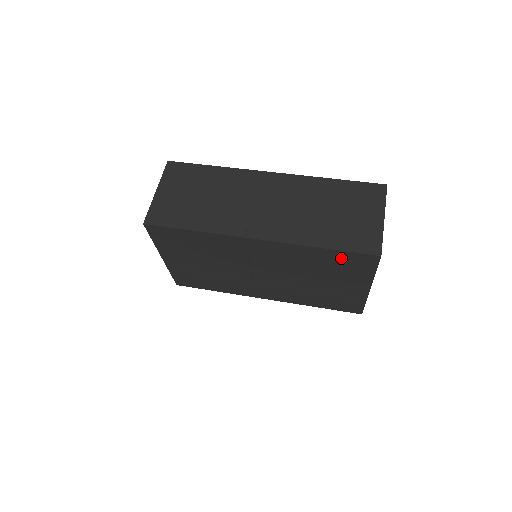
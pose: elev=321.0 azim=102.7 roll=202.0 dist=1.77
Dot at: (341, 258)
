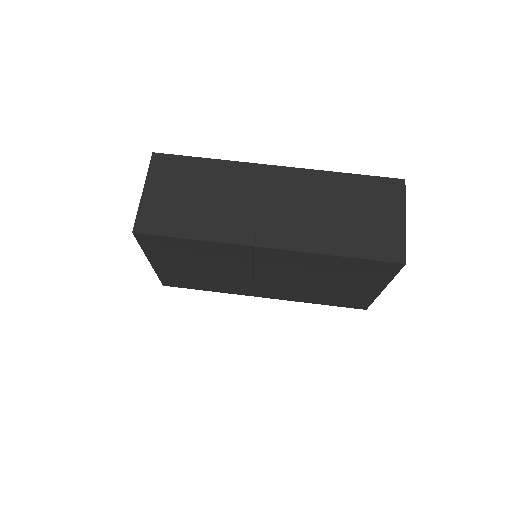
Dot at: (360, 265)
